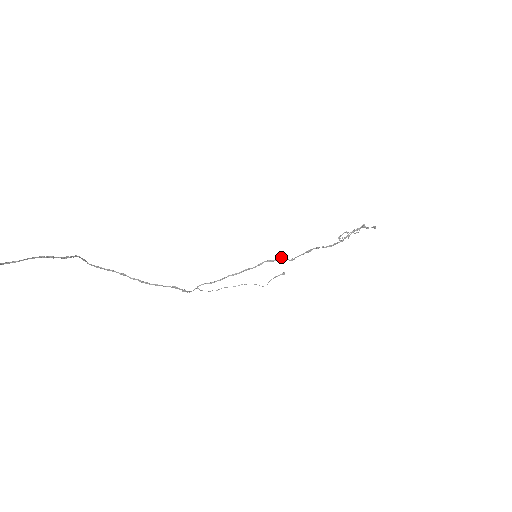
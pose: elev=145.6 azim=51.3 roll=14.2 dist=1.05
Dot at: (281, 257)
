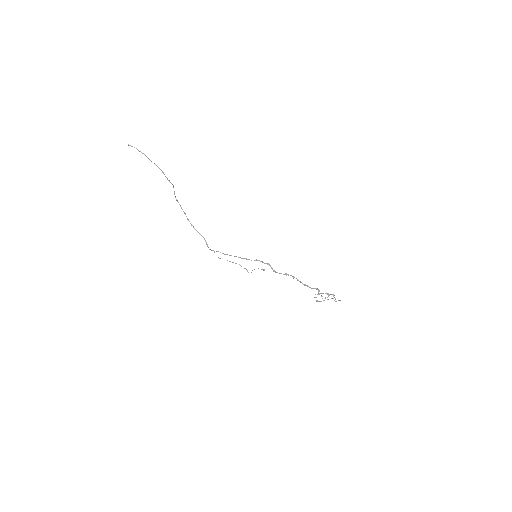
Dot at: (269, 264)
